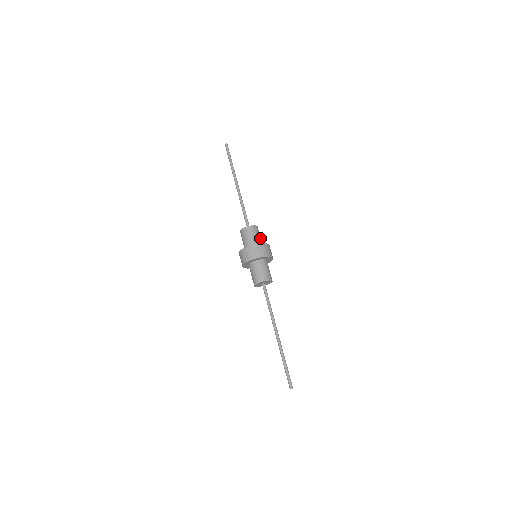
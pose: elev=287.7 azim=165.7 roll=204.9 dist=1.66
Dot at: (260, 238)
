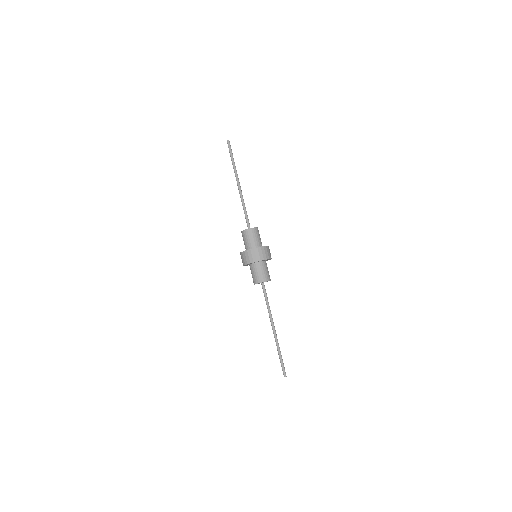
Dot at: (256, 240)
